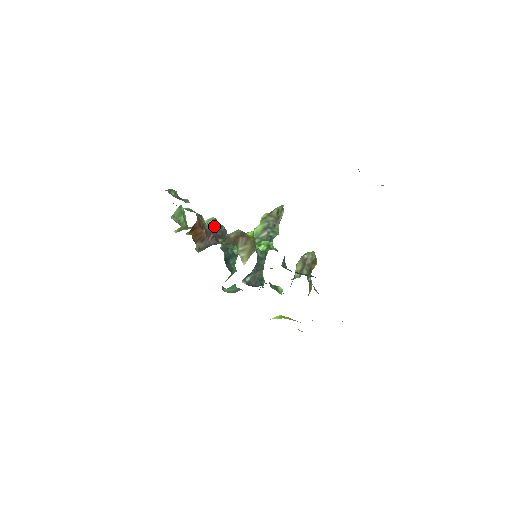
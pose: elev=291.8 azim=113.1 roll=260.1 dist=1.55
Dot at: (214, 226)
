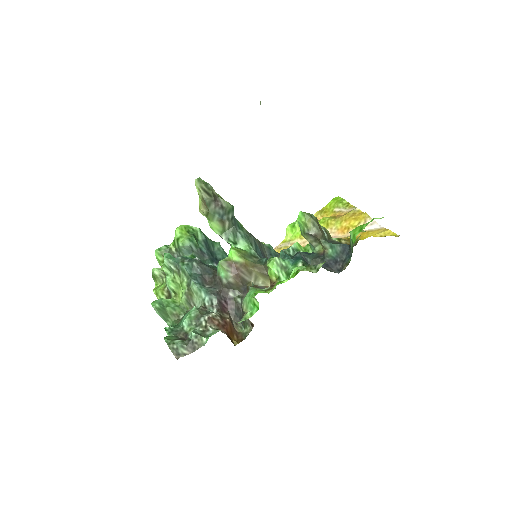
Dot at: (199, 283)
